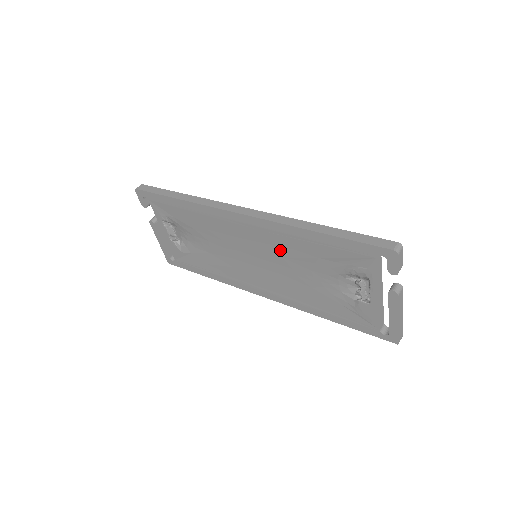
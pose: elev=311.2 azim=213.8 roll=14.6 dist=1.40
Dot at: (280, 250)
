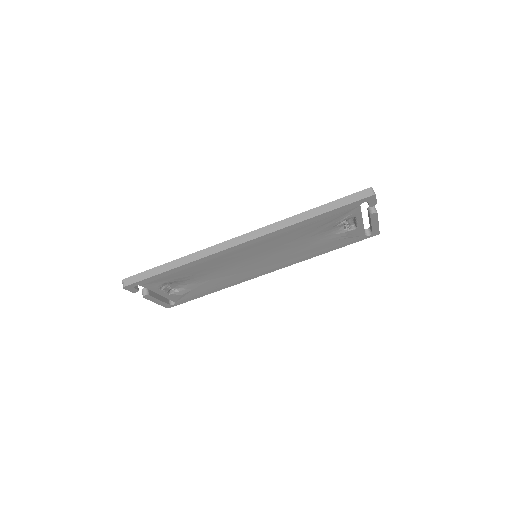
Dot at: (281, 242)
